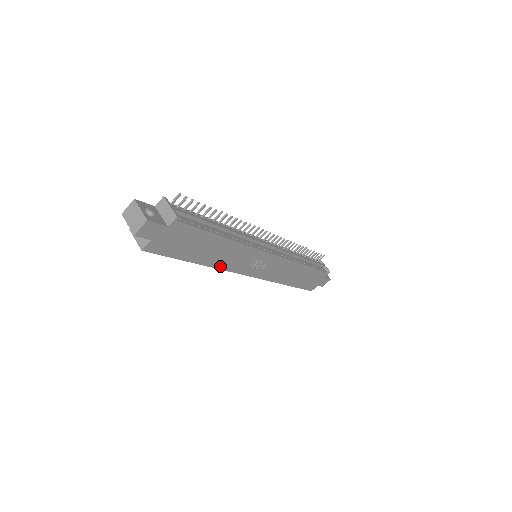
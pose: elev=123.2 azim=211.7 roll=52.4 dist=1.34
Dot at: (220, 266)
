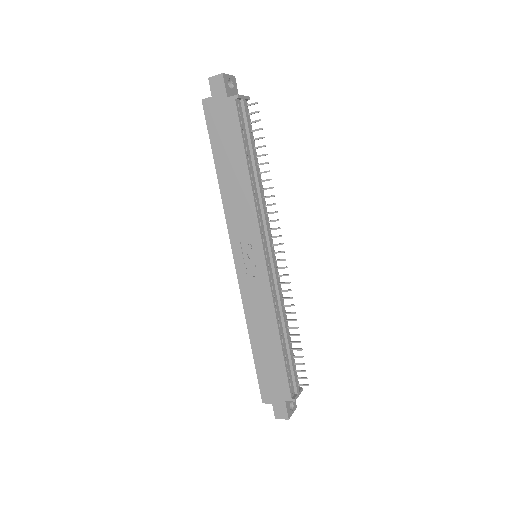
Dot at: (226, 203)
